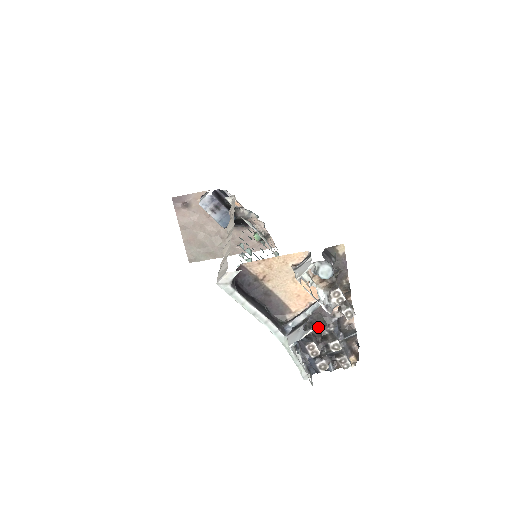
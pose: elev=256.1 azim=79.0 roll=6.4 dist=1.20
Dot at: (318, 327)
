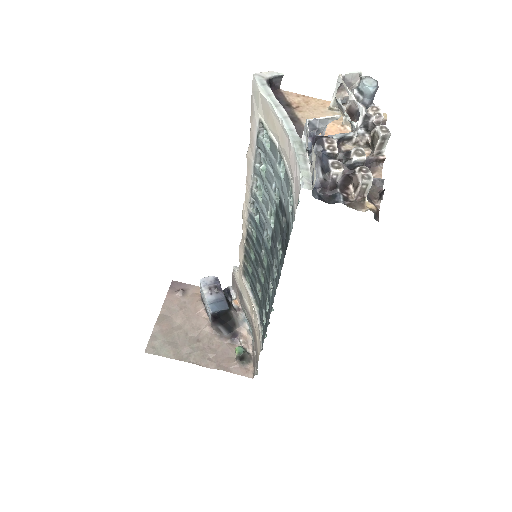
Dot at: occluded
